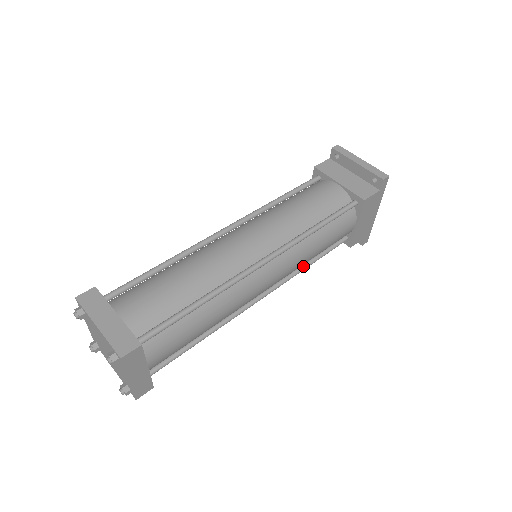
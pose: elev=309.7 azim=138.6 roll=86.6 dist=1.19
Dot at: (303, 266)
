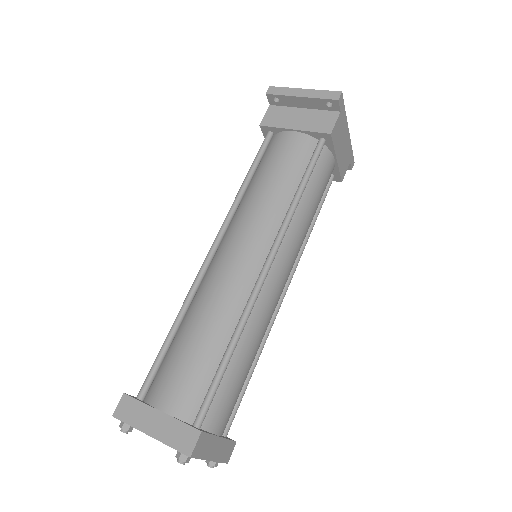
Dot at: (307, 234)
